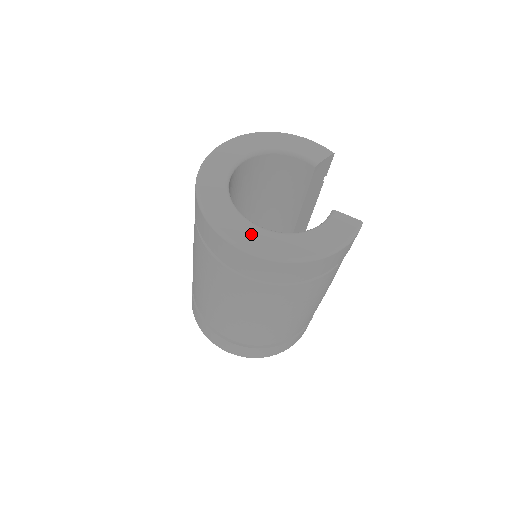
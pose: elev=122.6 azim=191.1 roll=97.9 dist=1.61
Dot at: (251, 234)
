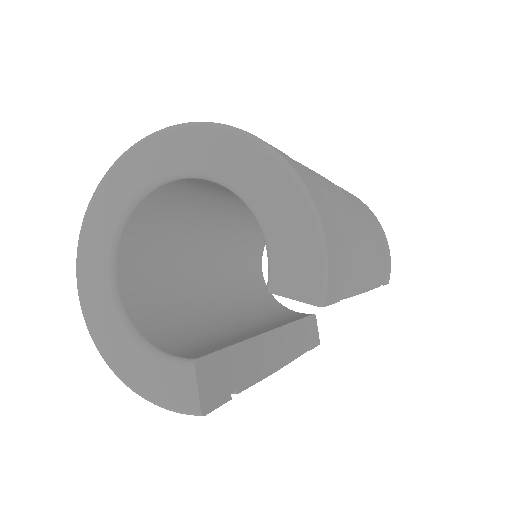
Dot at: (95, 275)
